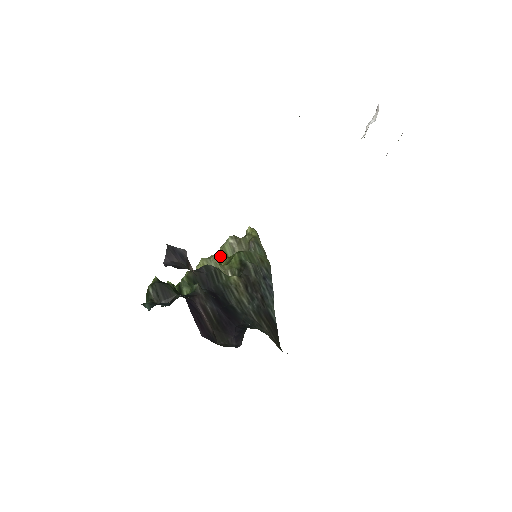
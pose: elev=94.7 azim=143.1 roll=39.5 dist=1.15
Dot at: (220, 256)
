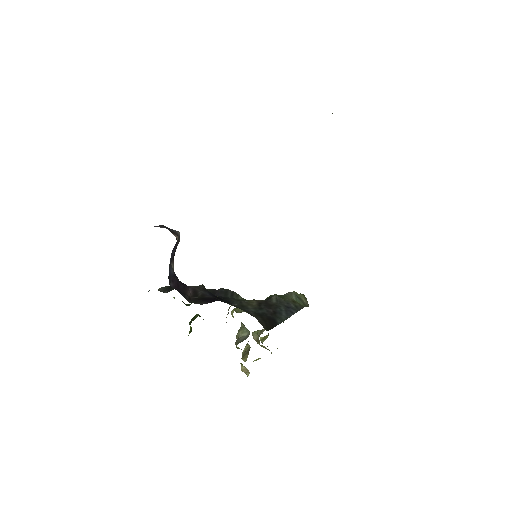
Dot at: occluded
